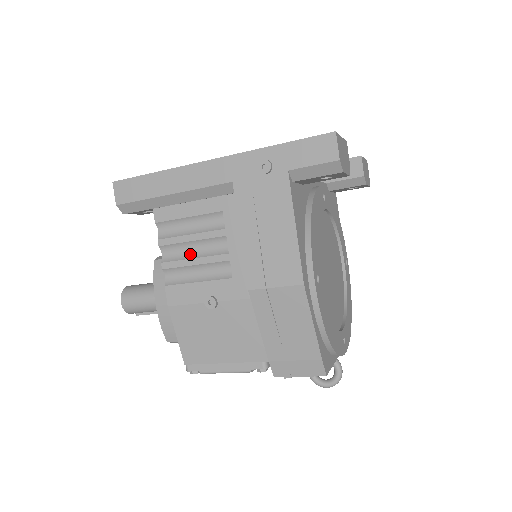
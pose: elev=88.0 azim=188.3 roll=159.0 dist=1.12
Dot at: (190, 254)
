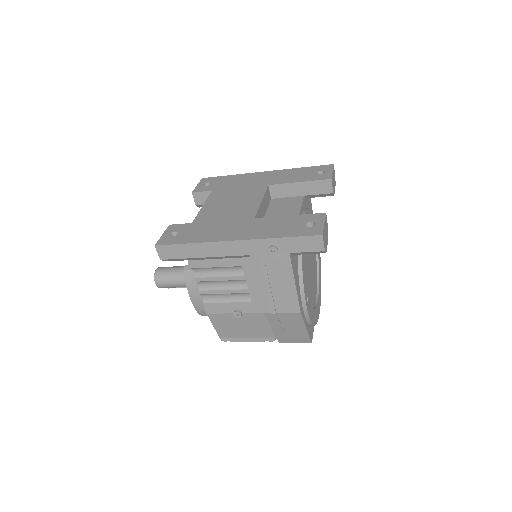
Dot at: (219, 287)
